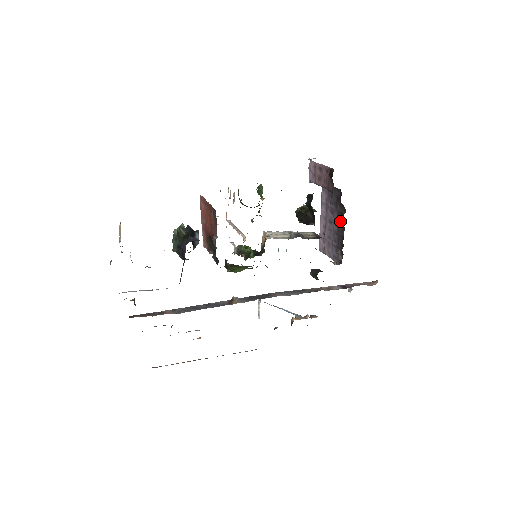
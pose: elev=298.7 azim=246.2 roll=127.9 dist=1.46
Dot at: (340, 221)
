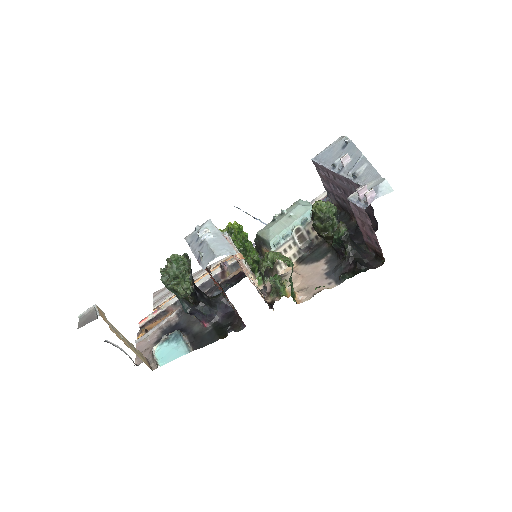
Dot at: occluded
